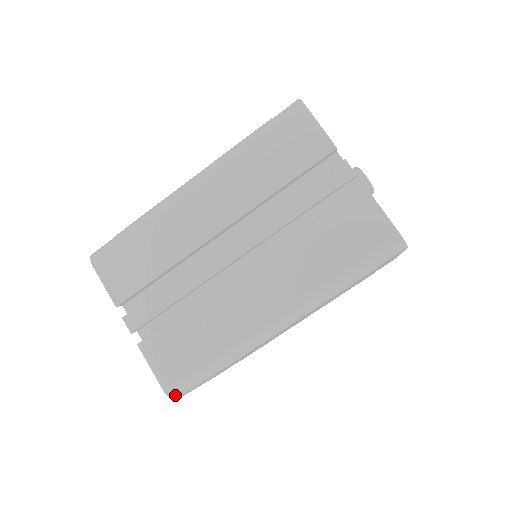
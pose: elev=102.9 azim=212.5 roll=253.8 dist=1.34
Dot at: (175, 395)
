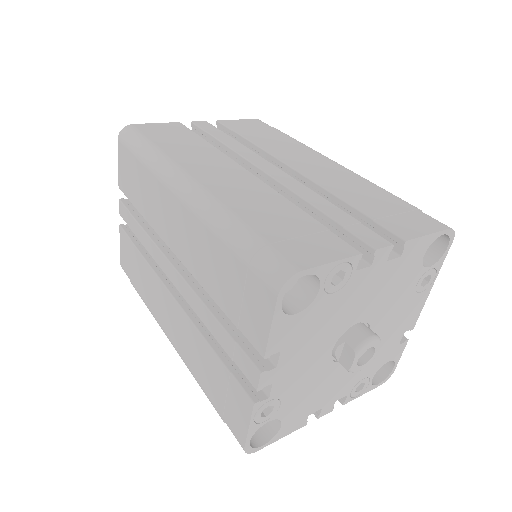
Dot at: occluded
